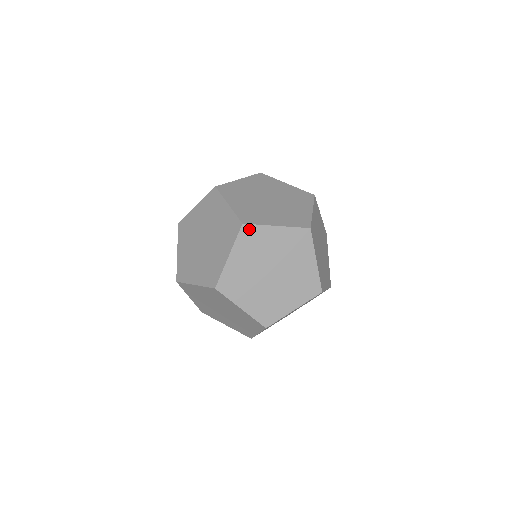
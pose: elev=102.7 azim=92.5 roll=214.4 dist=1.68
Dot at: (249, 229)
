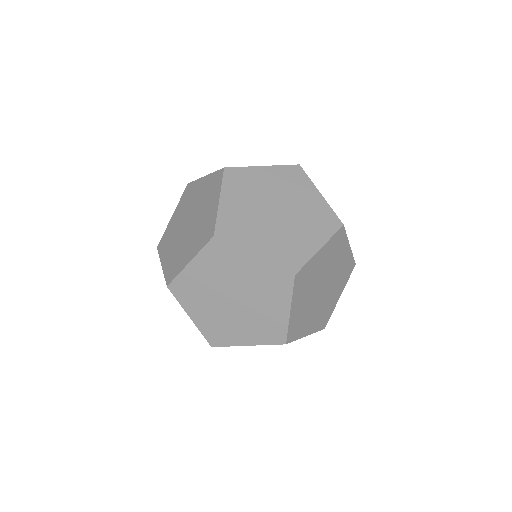
Dot at: (220, 245)
